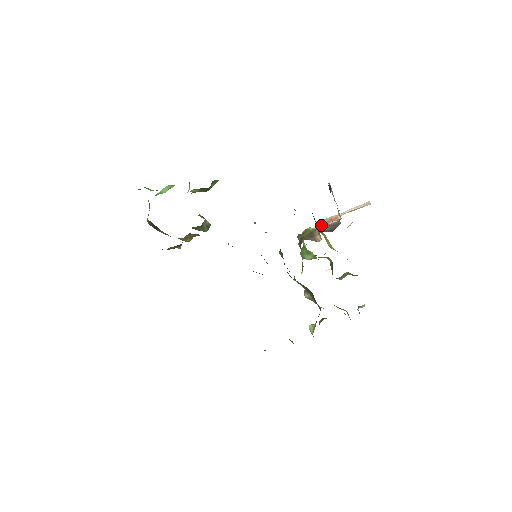
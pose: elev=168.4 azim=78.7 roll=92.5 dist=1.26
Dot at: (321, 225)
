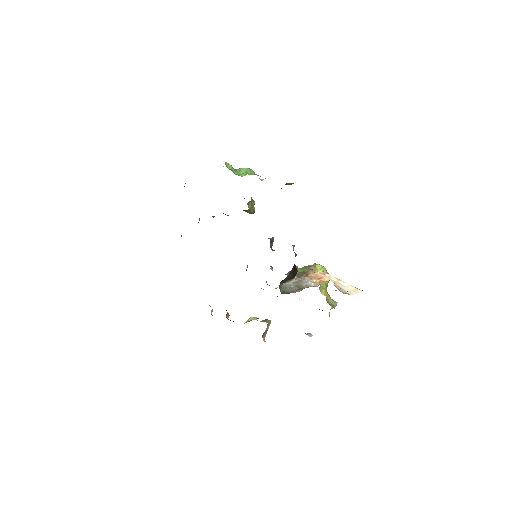
Dot at: (305, 277)
